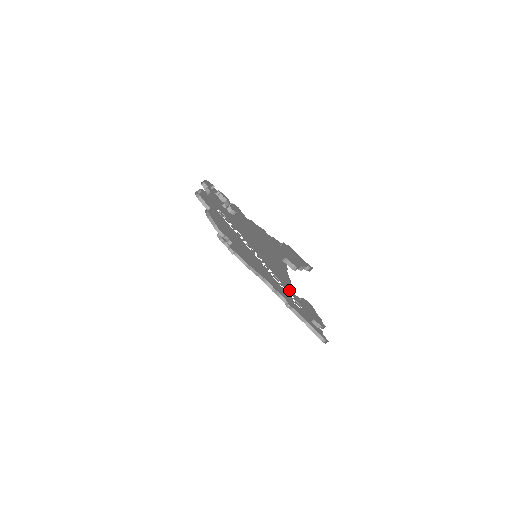
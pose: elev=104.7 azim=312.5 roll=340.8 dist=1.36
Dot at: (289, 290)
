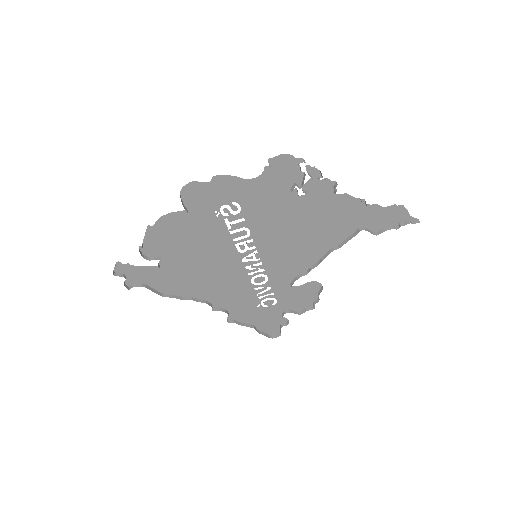
Dot at: (279, 285)
